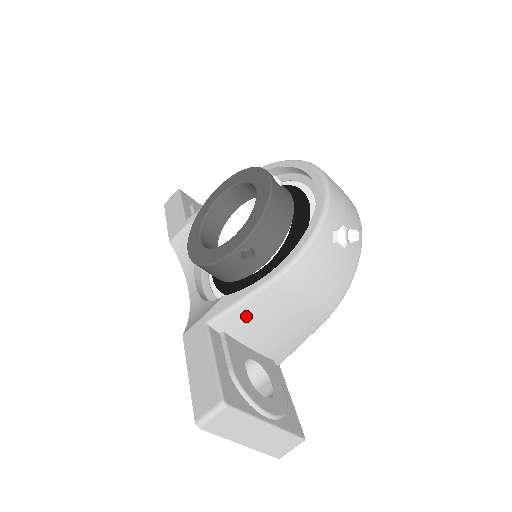
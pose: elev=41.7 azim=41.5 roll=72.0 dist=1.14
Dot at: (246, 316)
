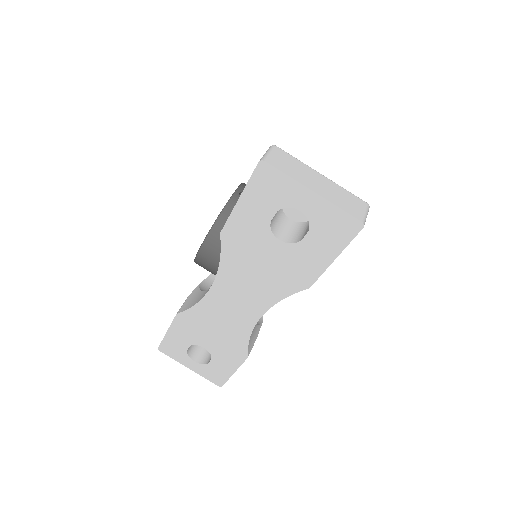
Dot at: occluded
